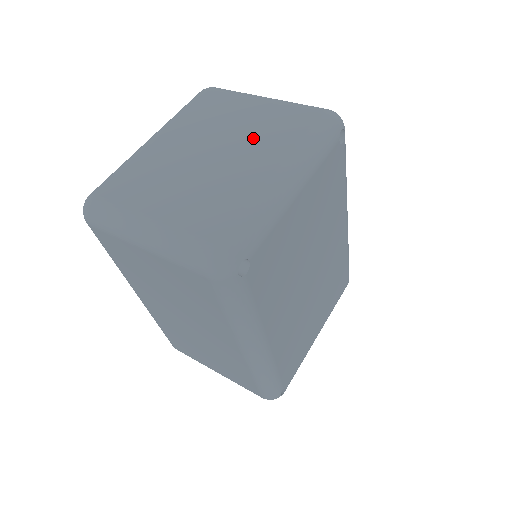
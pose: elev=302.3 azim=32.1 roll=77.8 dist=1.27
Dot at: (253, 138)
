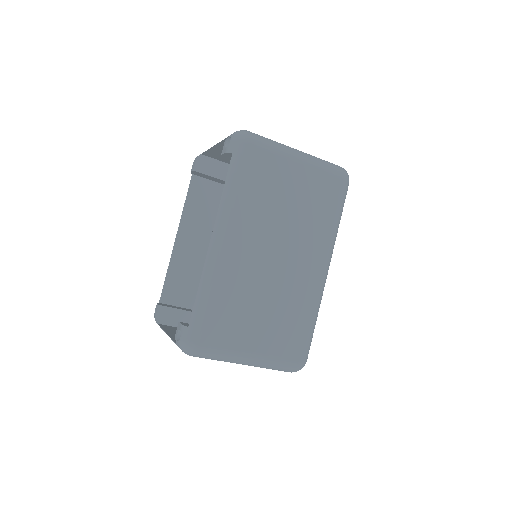
Dot at: occluded
